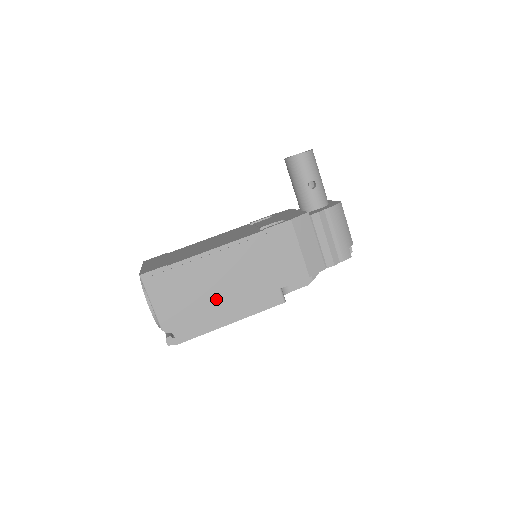
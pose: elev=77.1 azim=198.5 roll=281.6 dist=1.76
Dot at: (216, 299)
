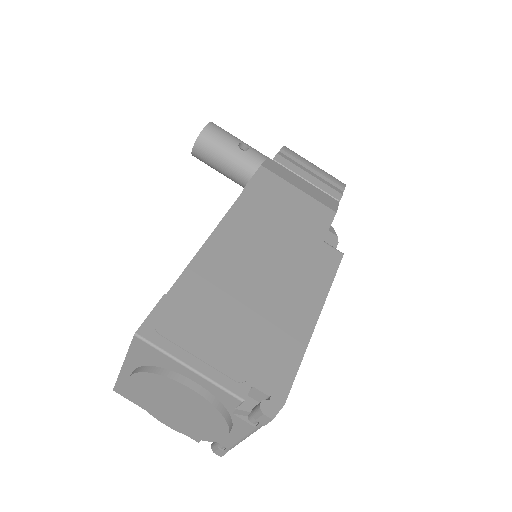
Dot at: (270, 298)
